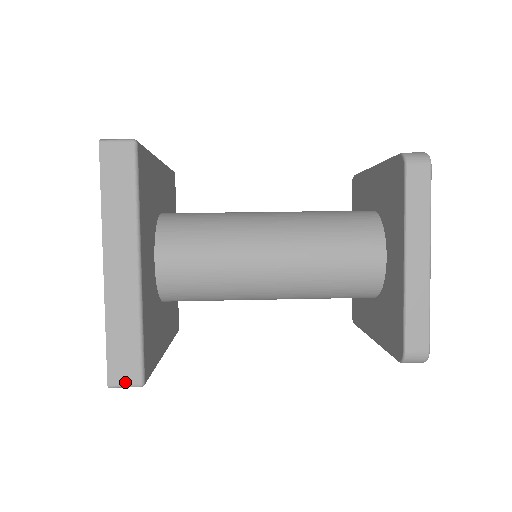
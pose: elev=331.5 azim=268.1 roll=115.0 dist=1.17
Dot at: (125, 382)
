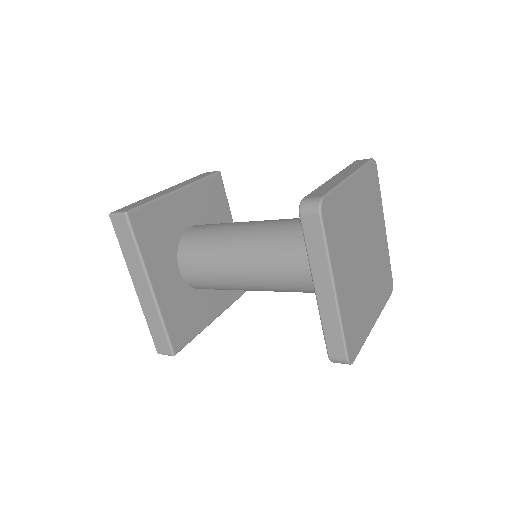
Dot at: (165, 353)
